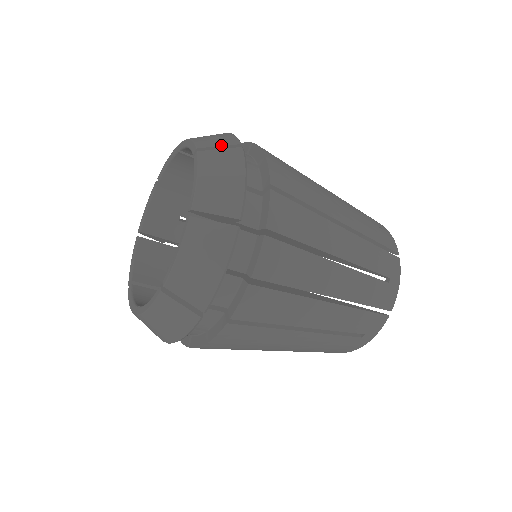
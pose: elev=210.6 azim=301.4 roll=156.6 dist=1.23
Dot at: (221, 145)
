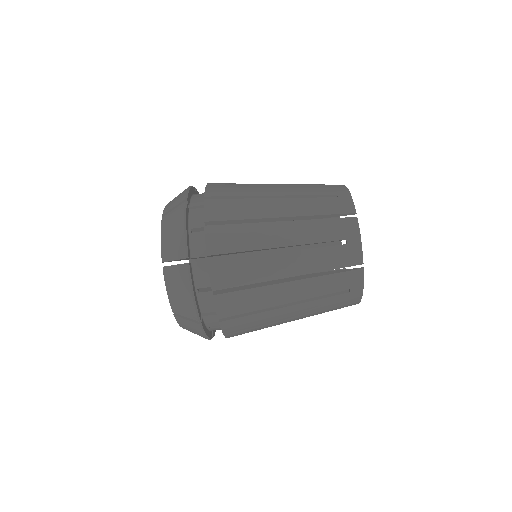
Dot at: occluded
